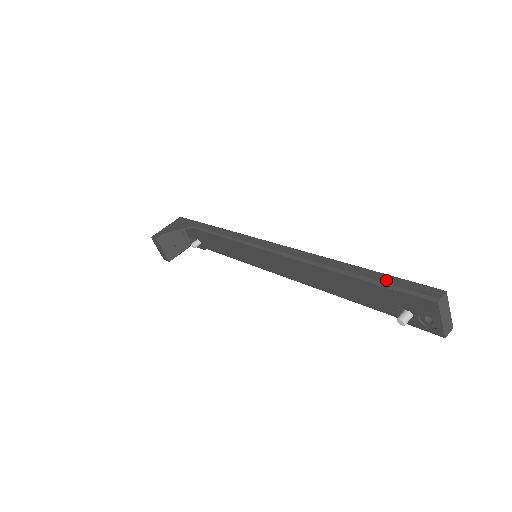
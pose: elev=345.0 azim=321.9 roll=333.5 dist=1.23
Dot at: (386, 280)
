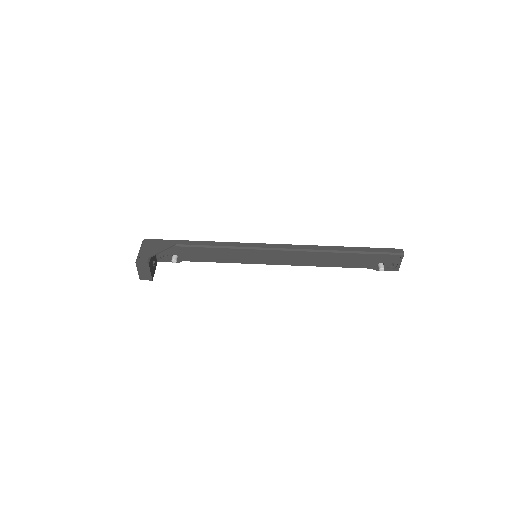
Dot at: (372, 250)
